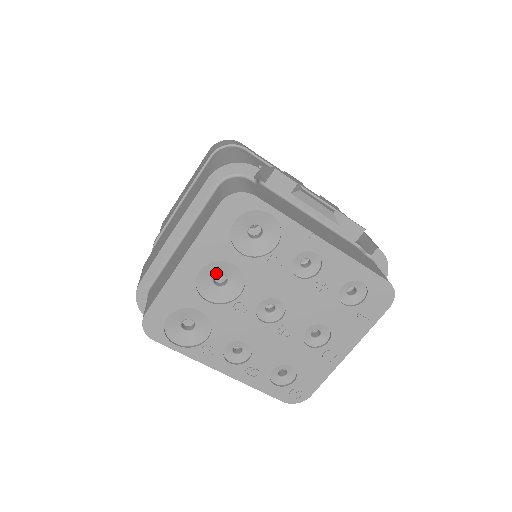
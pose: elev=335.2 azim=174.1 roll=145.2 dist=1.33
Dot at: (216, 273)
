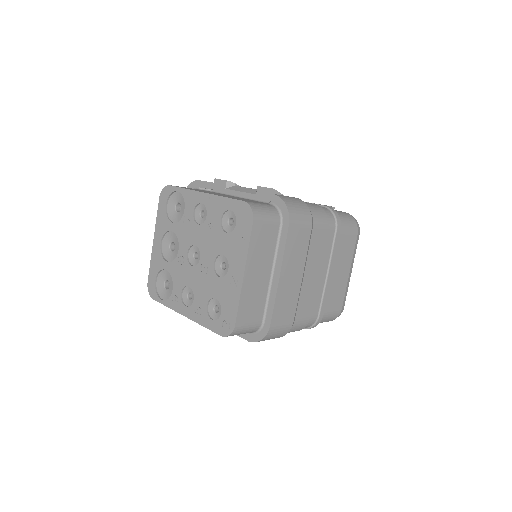
Dot at: (170, 242)
